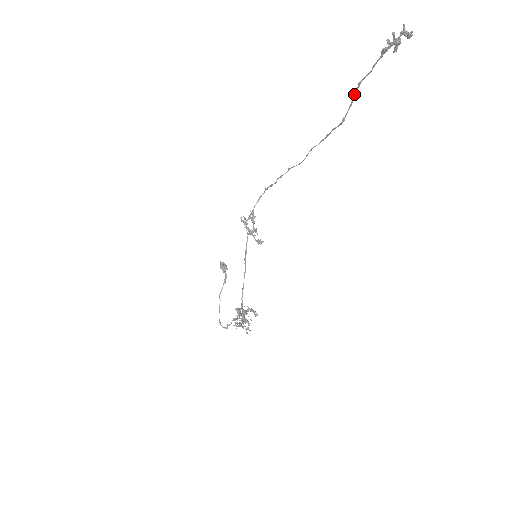
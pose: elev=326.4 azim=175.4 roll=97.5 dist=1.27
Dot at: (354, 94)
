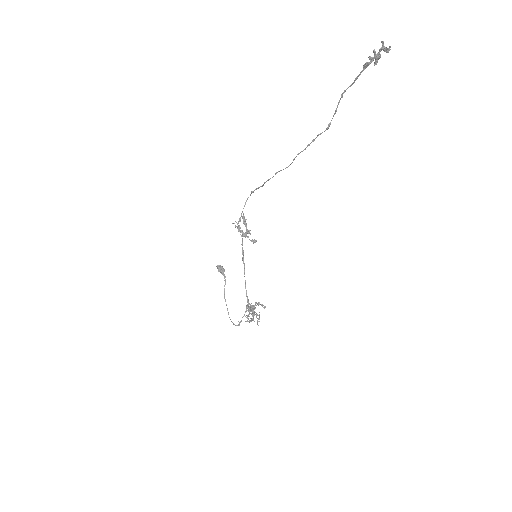
Dot at: (338, 103)
